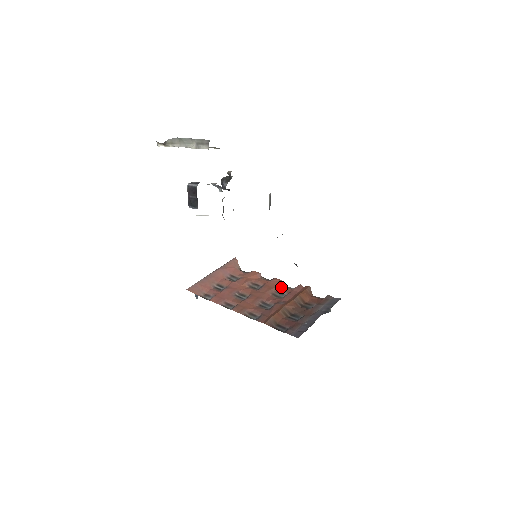
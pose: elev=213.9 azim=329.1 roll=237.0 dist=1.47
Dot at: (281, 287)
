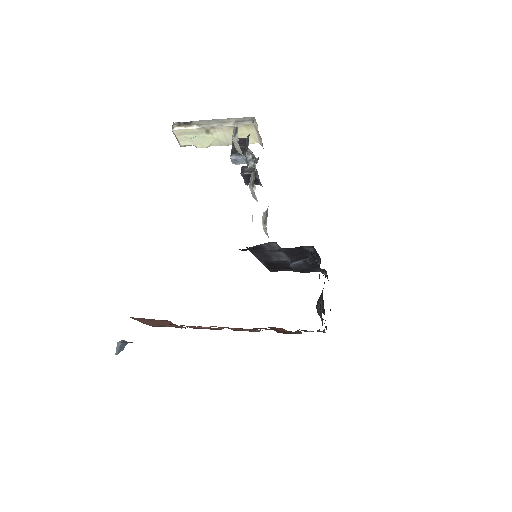
Dot at: occluded
